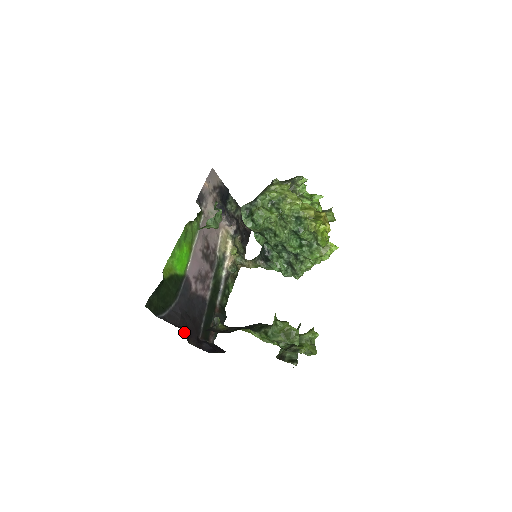
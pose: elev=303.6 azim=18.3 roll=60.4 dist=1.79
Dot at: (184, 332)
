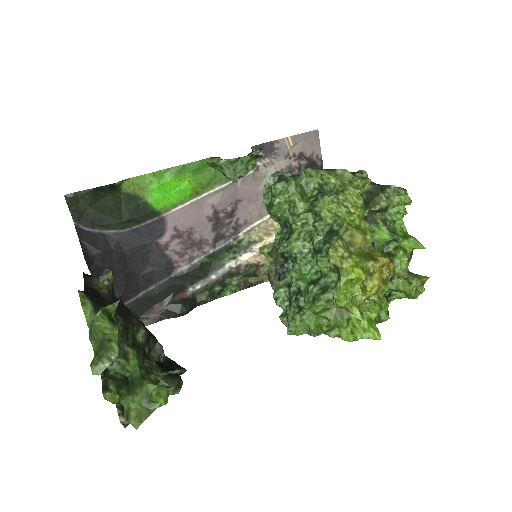
Dot at: (94, 270)
